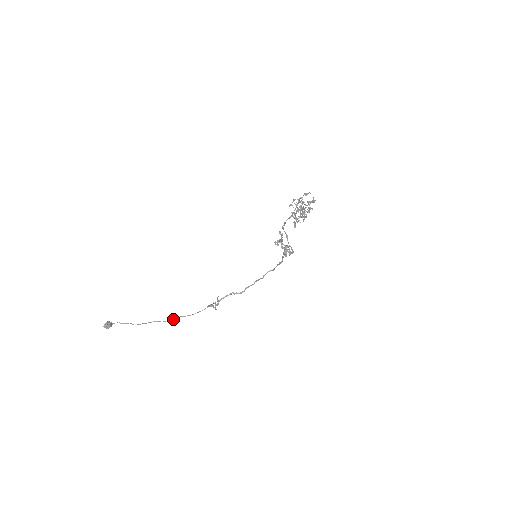
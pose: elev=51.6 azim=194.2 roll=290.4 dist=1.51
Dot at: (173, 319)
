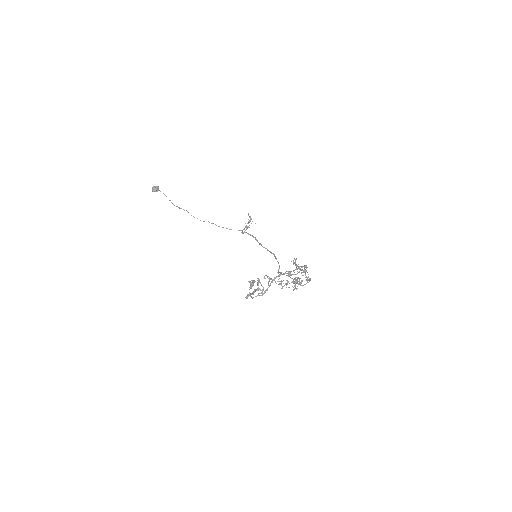
Dot at: (200, 220)
